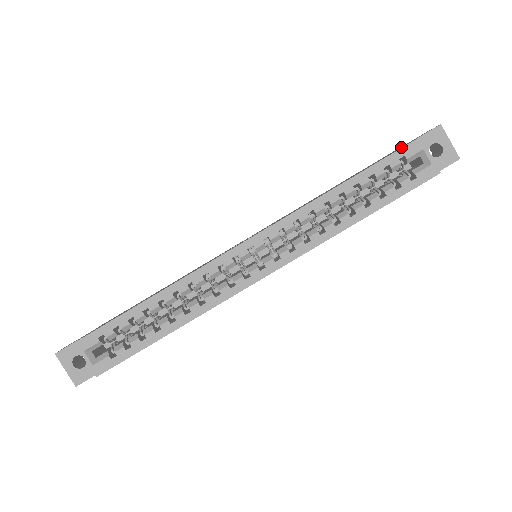
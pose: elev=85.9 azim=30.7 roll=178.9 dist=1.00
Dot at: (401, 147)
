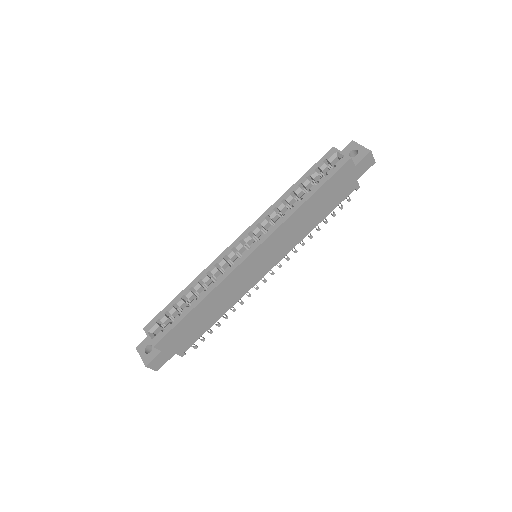
Dot at: occluded
